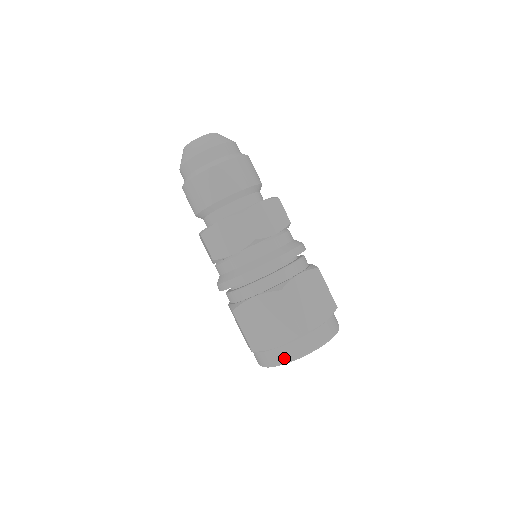
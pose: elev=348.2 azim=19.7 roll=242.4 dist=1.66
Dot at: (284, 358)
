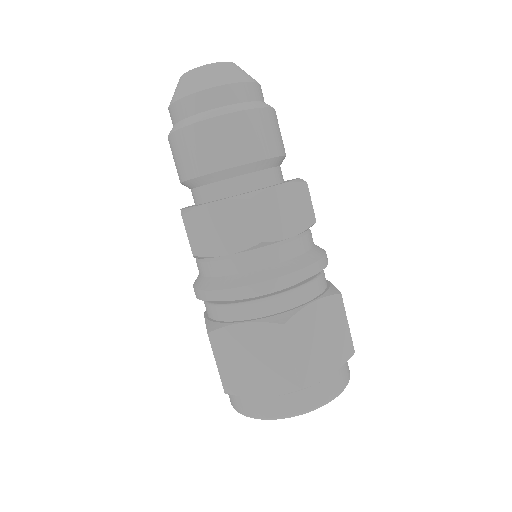
Dot at: (333, 392)
